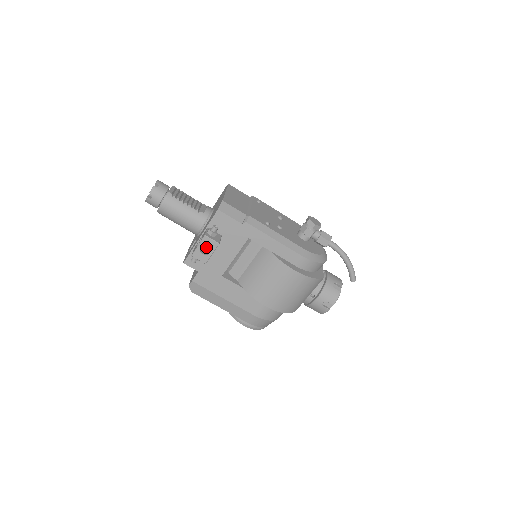
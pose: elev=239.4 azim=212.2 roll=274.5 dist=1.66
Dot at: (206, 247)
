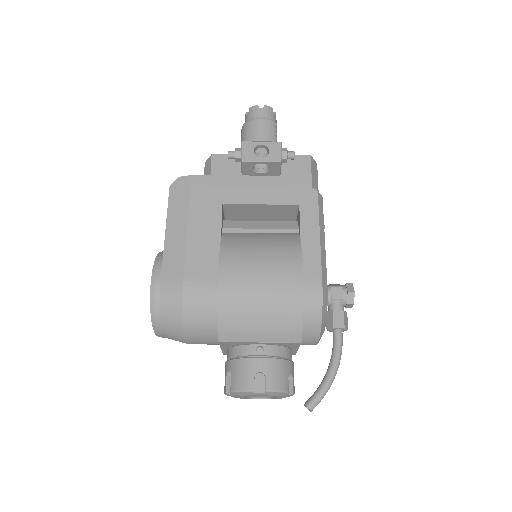
Dot at: occluded
